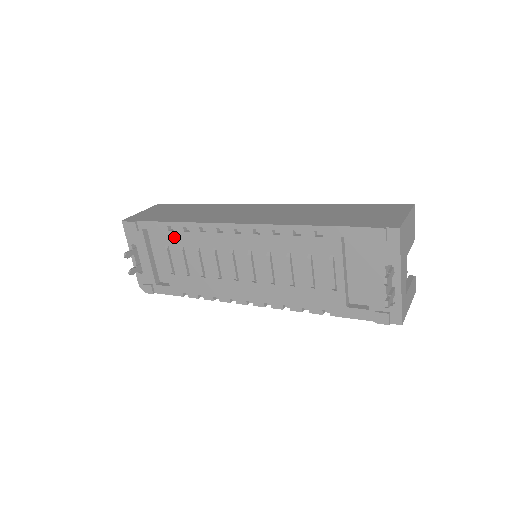
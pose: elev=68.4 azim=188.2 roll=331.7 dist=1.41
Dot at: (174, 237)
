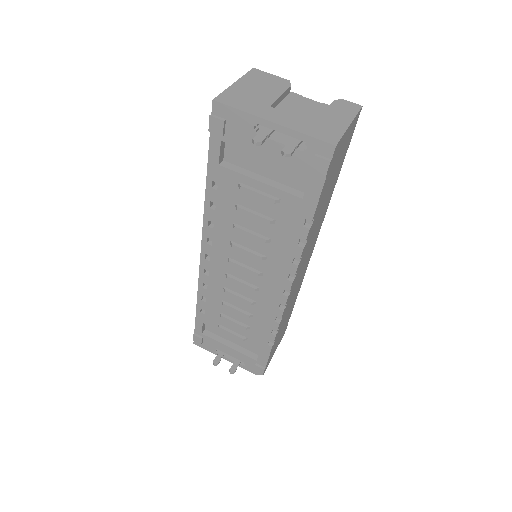
Dot at: (210, 314)
